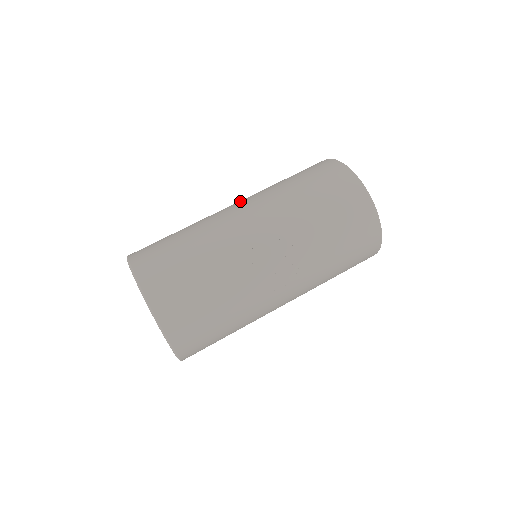
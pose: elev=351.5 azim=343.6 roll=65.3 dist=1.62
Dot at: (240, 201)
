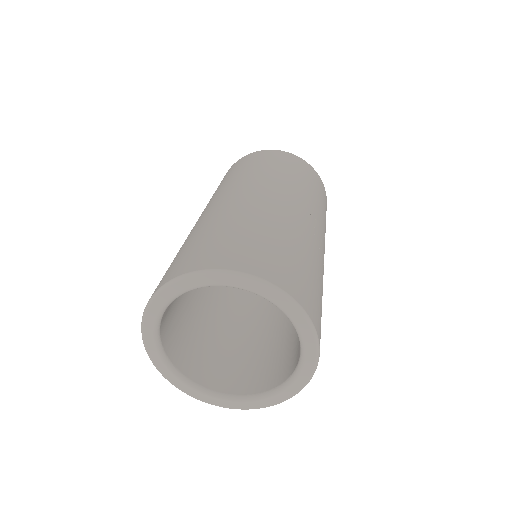
Dot at: (235, 190)
